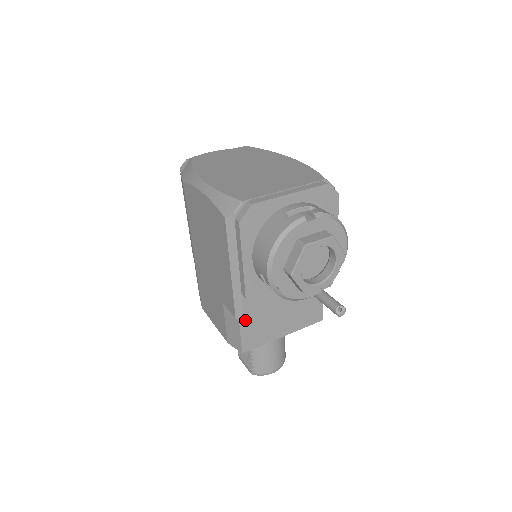
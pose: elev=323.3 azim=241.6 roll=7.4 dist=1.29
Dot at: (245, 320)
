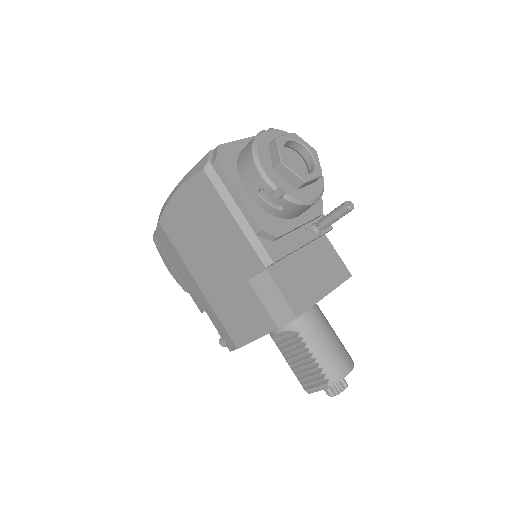
Dot at: (277, 277)
